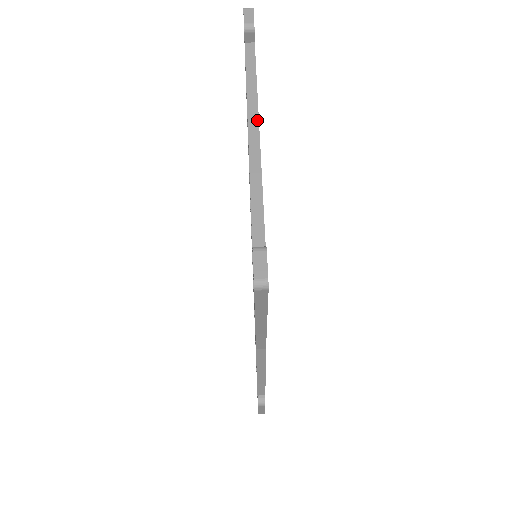
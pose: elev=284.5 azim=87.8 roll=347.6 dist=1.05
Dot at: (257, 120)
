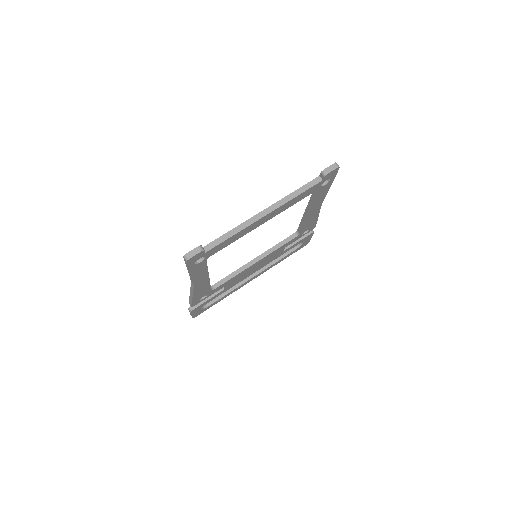
Dot at: (273, 210)
